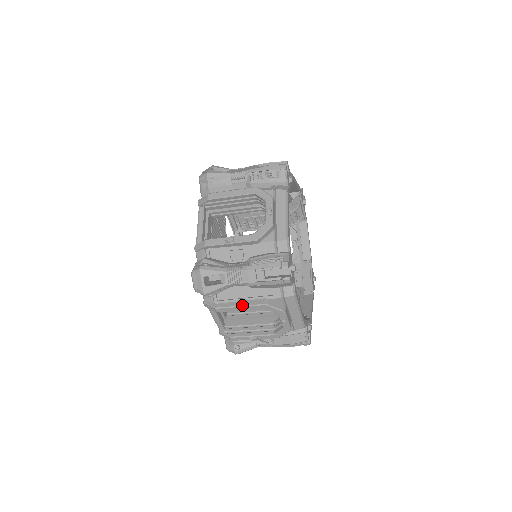
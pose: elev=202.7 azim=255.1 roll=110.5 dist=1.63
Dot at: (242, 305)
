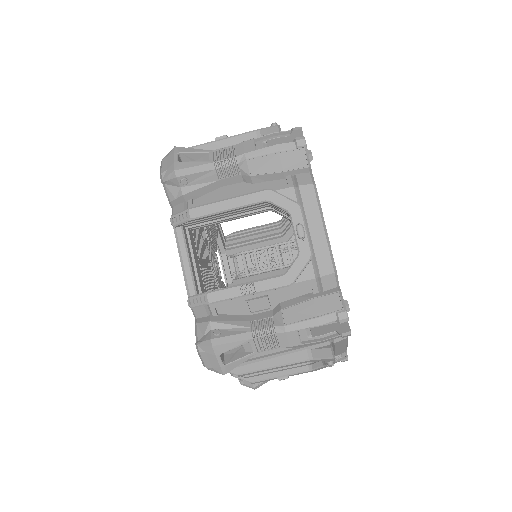
Dot at: (231, 197)
